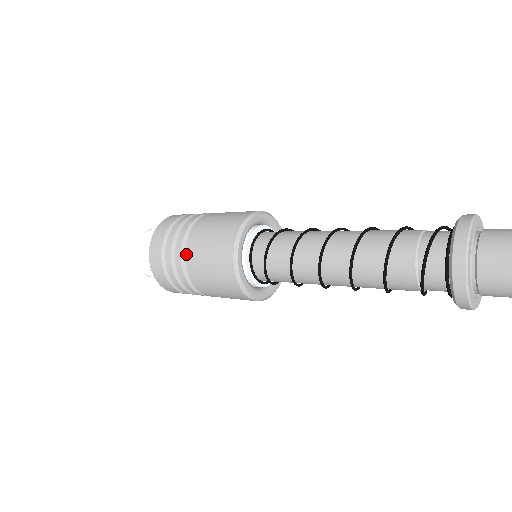
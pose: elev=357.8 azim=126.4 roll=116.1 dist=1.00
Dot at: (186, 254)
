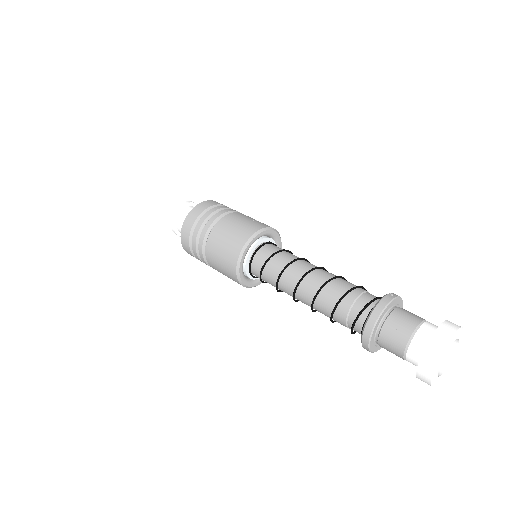
Dot at: occluded
